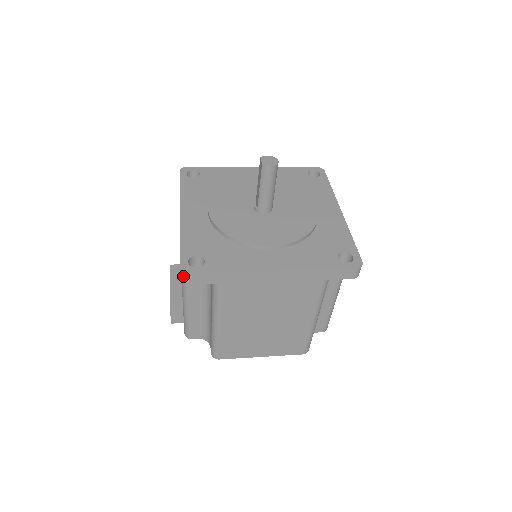
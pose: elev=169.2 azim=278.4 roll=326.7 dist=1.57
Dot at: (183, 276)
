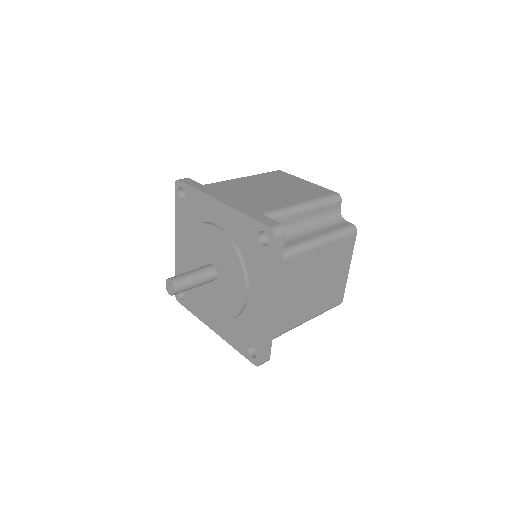
Dot at: occluded
